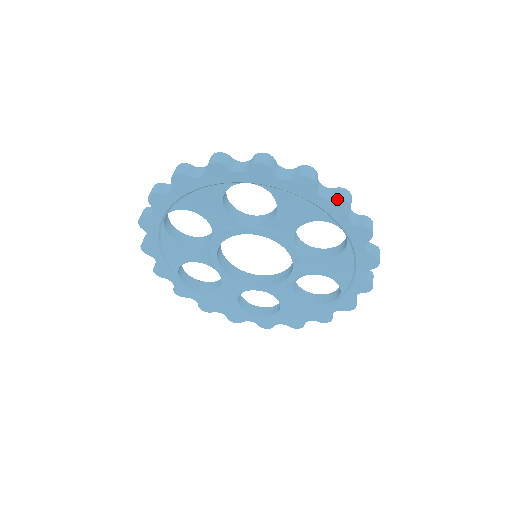
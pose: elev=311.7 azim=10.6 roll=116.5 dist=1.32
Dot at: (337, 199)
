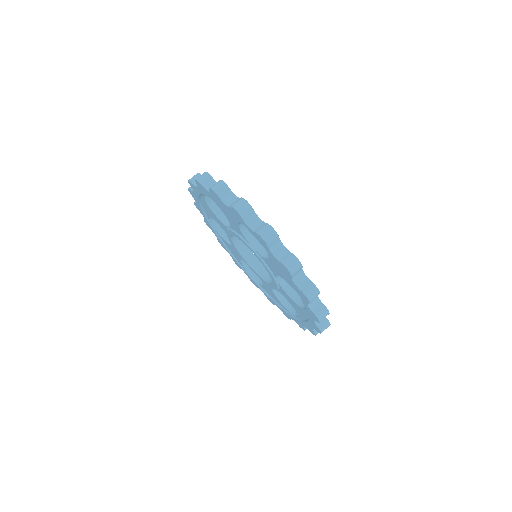
Dot at: (303, 292)
